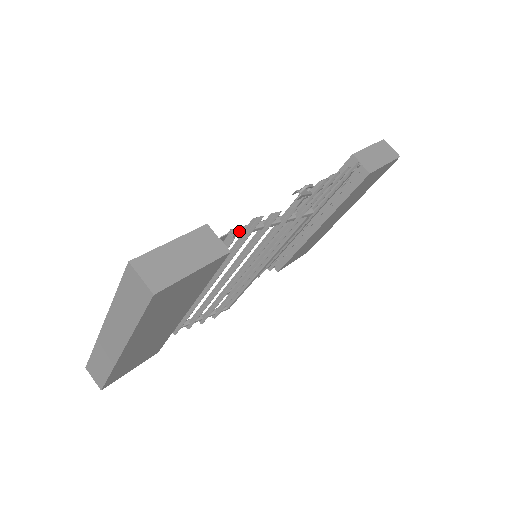
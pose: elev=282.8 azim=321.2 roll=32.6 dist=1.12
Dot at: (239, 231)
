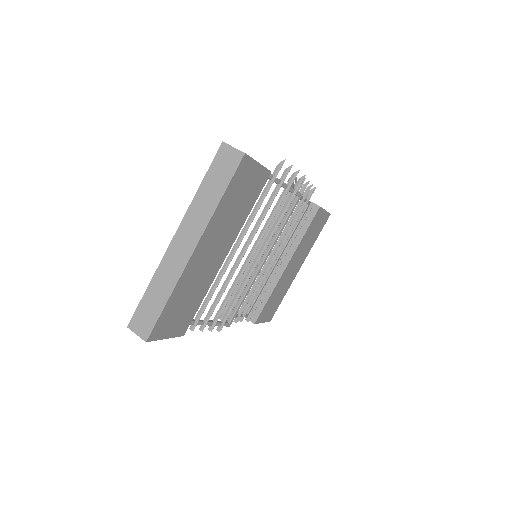
Dot at: occluded
